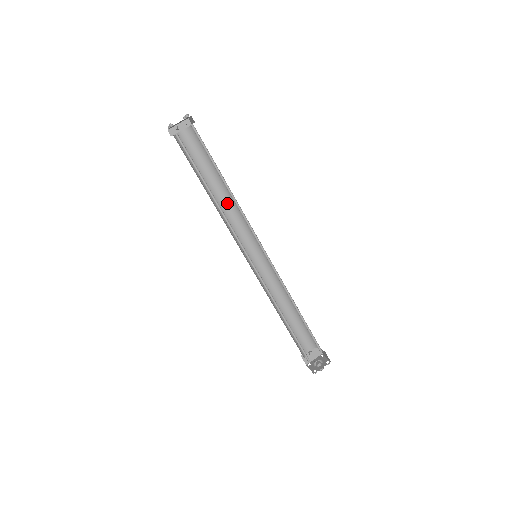
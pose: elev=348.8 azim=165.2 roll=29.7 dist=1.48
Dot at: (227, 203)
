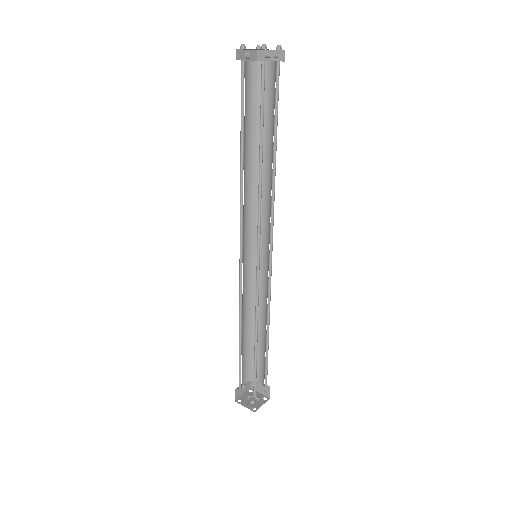
Dot at: (249, 178)
